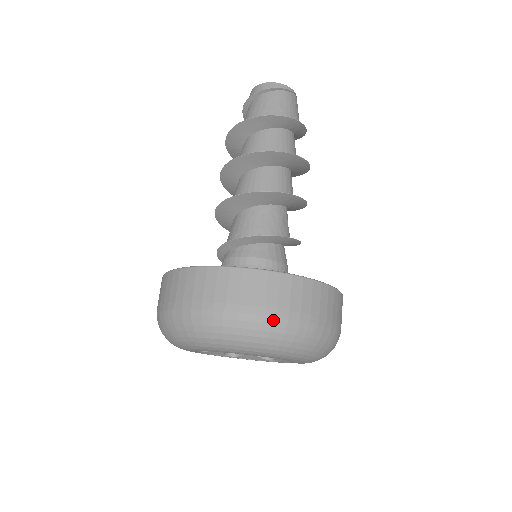
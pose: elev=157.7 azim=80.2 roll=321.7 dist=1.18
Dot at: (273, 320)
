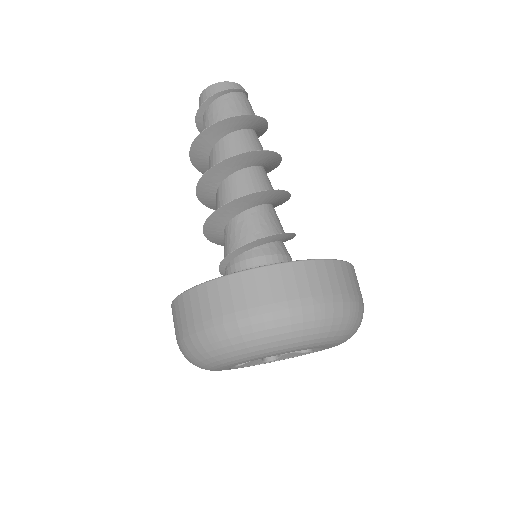
Dot at: (359, 306)
